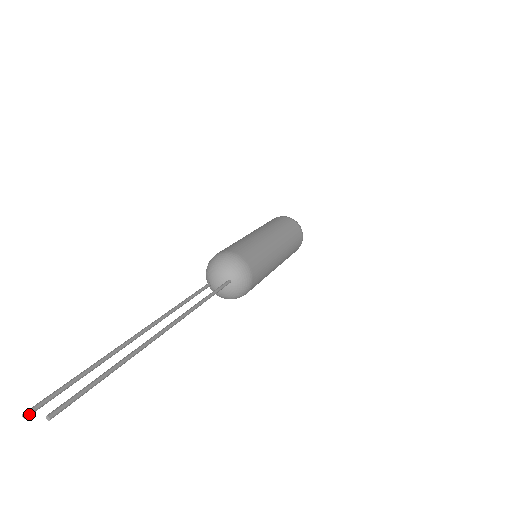
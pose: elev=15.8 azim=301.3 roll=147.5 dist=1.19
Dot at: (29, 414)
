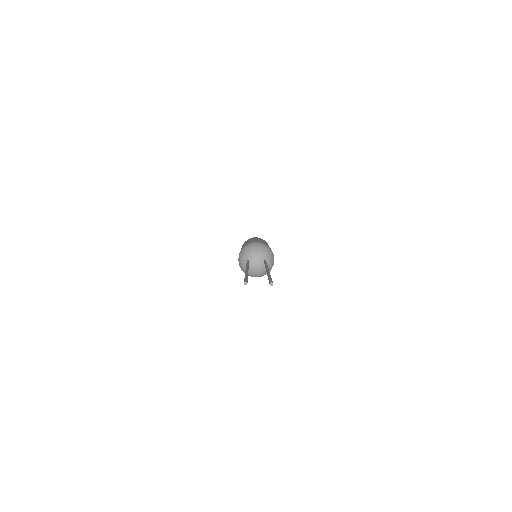
Dot at: occluded
